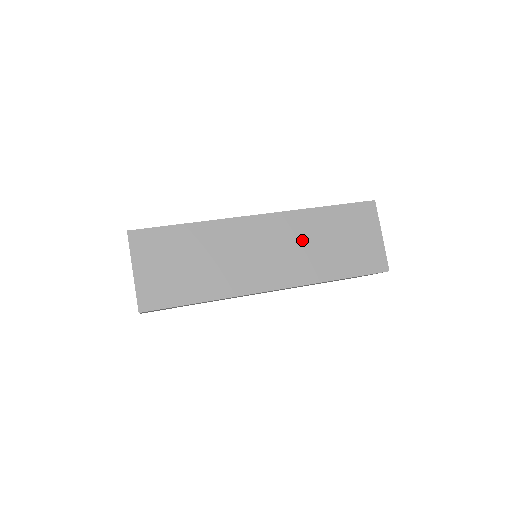
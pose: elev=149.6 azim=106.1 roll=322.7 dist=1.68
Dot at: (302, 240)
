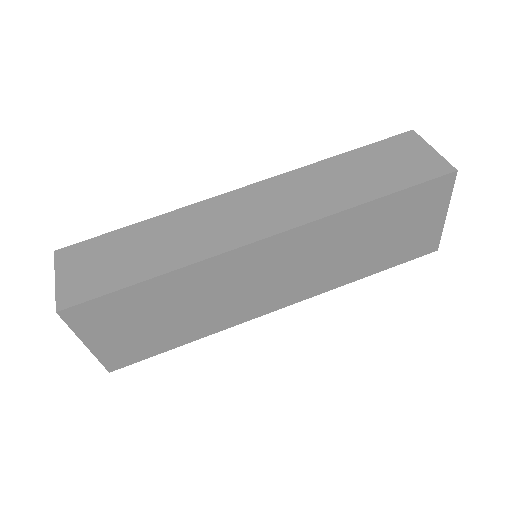
Dot at: (328, 250)
